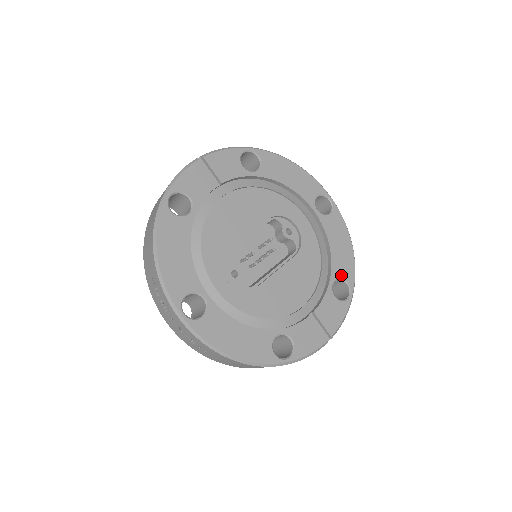
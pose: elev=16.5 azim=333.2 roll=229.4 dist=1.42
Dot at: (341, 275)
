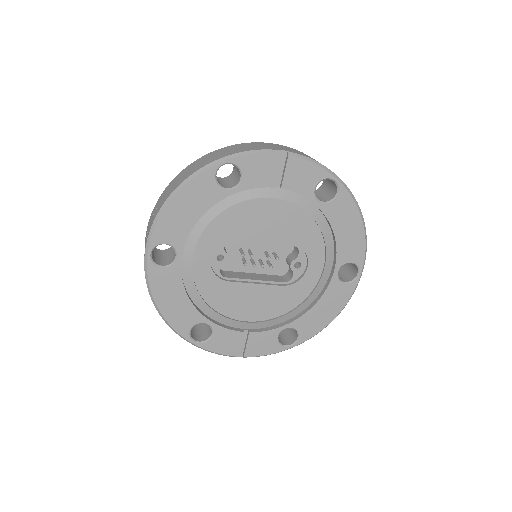
Dot at: (300, 329)
